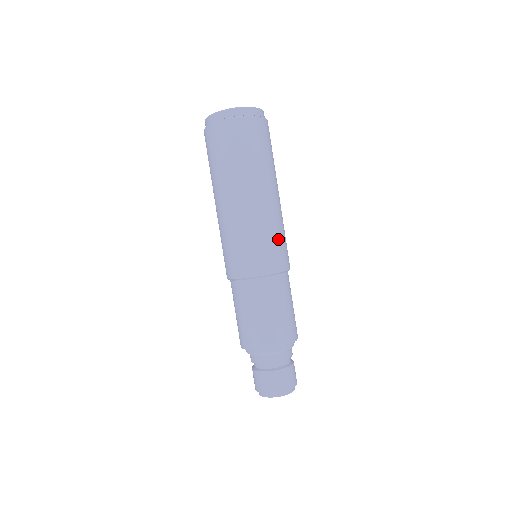
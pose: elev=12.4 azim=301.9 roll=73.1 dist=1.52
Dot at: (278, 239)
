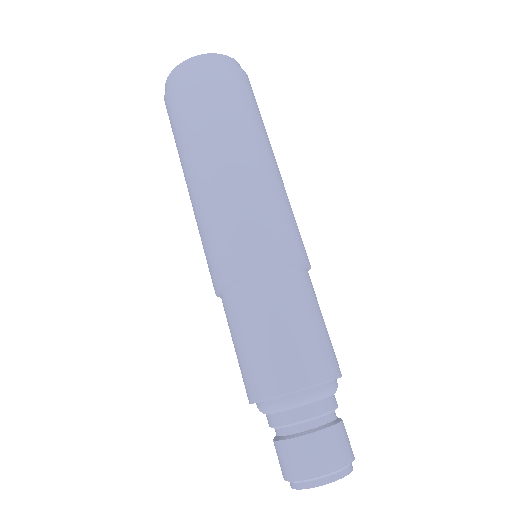
Dot at: (281, 216)
